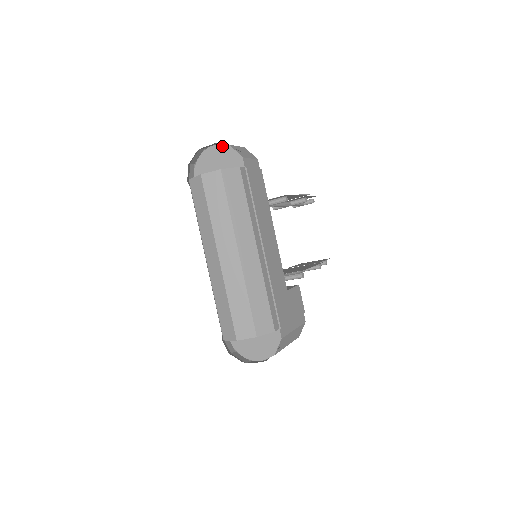
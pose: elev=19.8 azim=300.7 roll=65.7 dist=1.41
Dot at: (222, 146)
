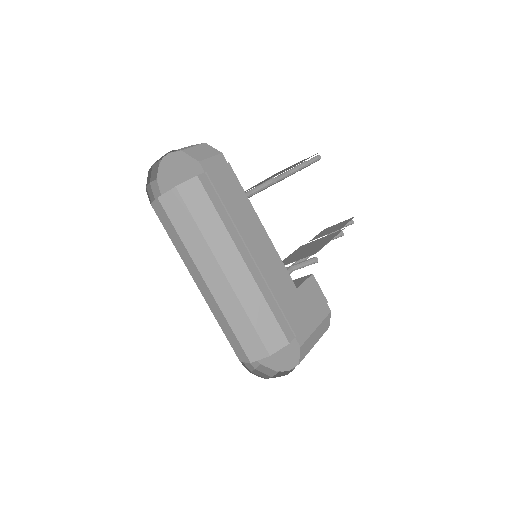
Dot at: (175, 154)
